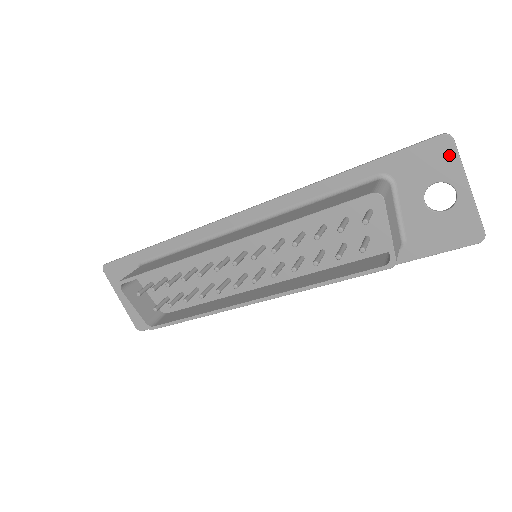
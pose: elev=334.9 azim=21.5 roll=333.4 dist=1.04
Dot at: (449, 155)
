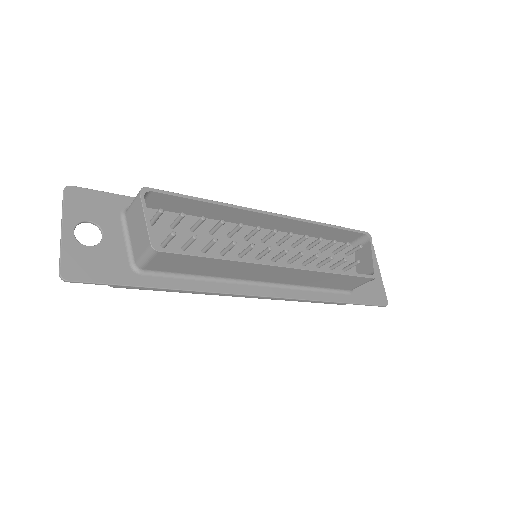
Dot at: occluded
